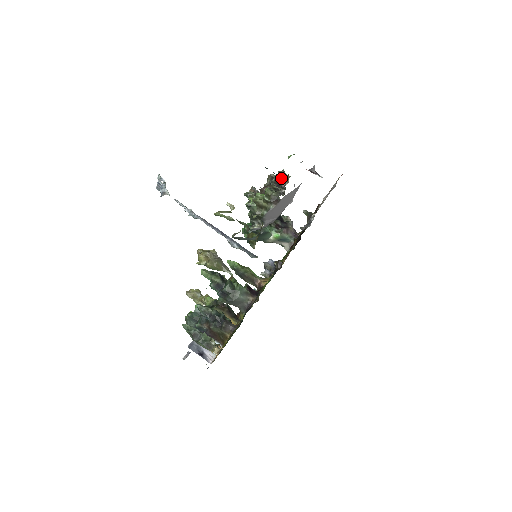
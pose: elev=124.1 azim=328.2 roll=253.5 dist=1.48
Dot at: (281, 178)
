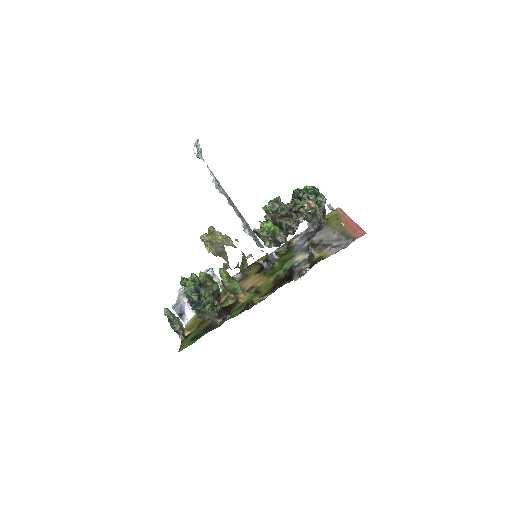
Dot at: occluded
